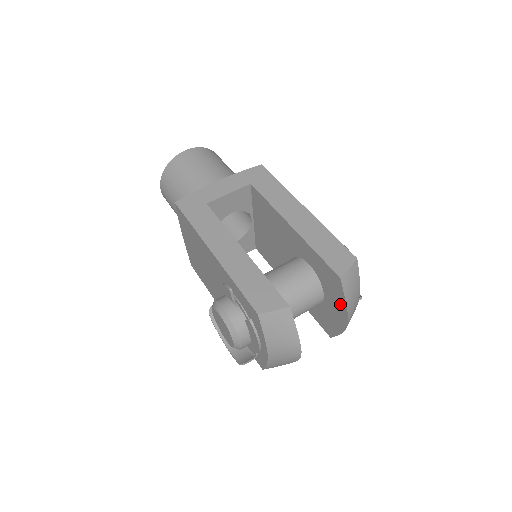
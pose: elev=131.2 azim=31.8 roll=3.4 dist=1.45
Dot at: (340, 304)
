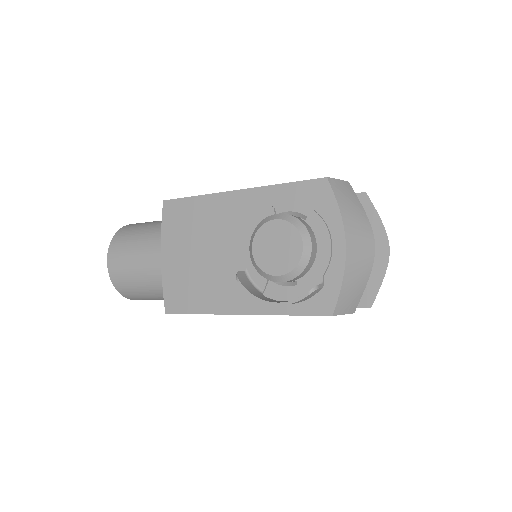
Dot at: (373, 229)
